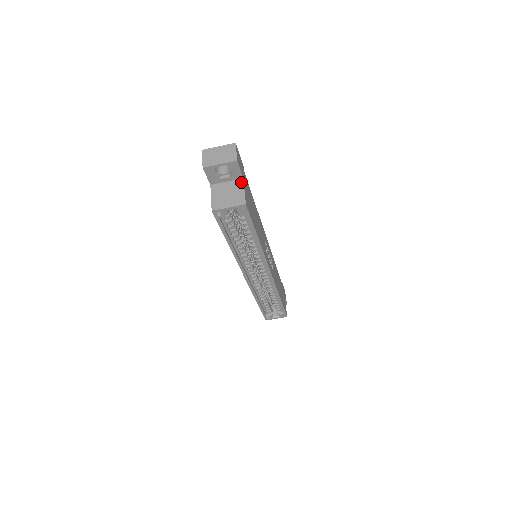
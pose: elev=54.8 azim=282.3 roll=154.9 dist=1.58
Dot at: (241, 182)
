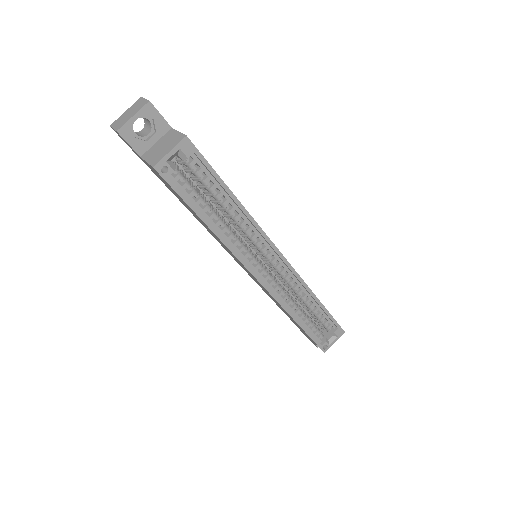
Dot at: (171, 131)
